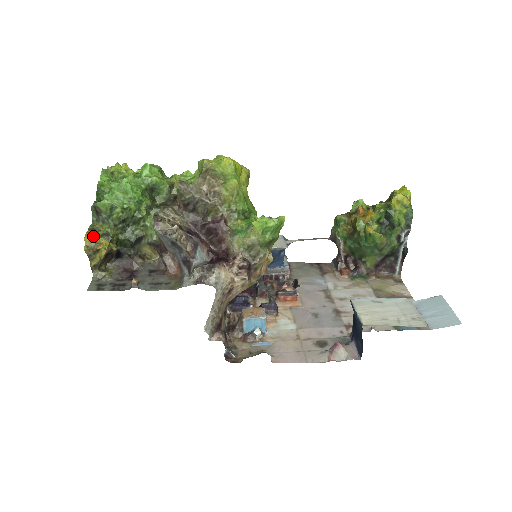
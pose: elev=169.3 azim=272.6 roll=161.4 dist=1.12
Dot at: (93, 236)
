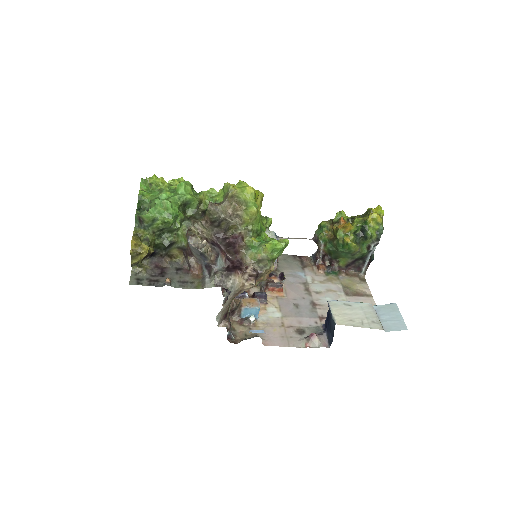
Dot at: (138, 242)
